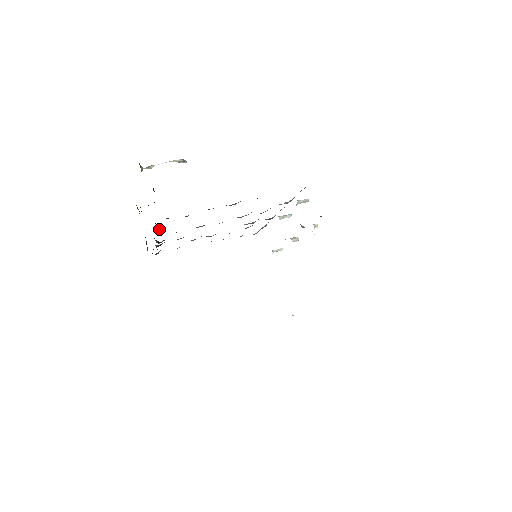
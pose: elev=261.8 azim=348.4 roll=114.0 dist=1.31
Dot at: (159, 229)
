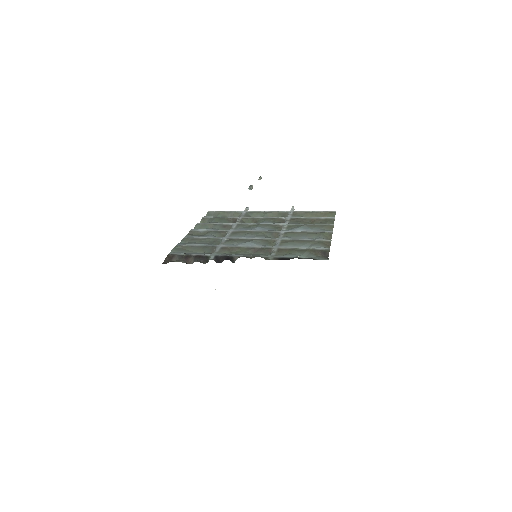
Dot at: occluded
